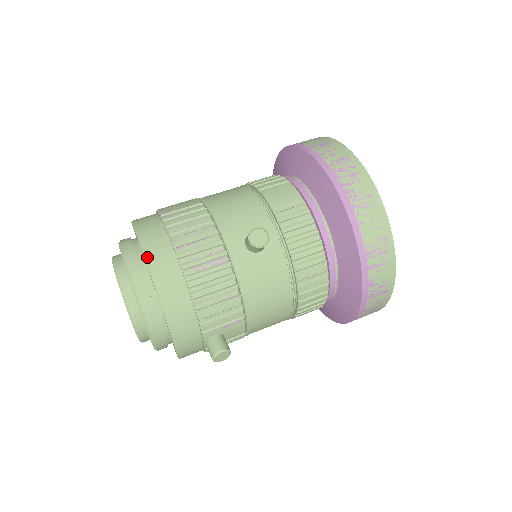
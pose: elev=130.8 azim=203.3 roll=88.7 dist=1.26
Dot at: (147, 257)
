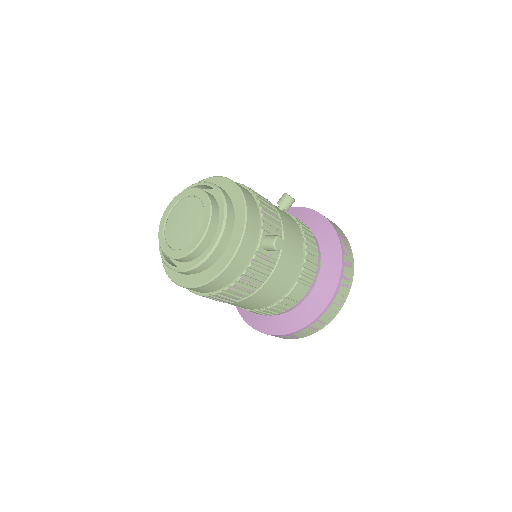
Dot at: occluded
